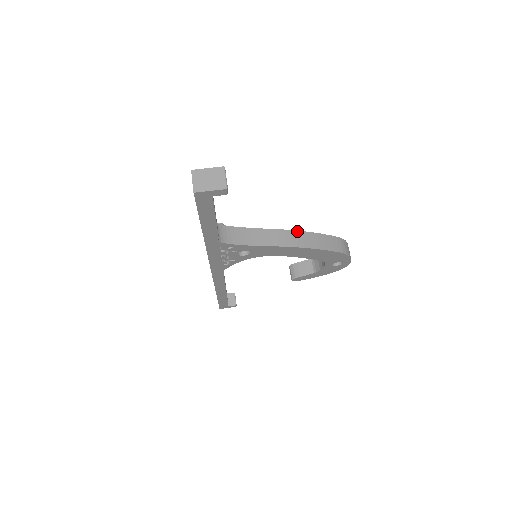
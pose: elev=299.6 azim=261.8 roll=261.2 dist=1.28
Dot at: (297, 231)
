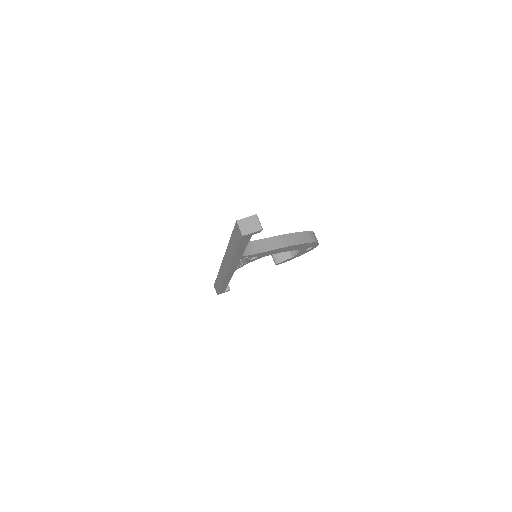
Dot at: (285, 235)
